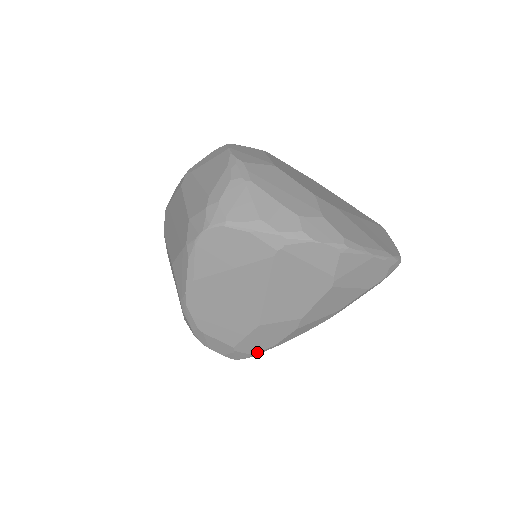
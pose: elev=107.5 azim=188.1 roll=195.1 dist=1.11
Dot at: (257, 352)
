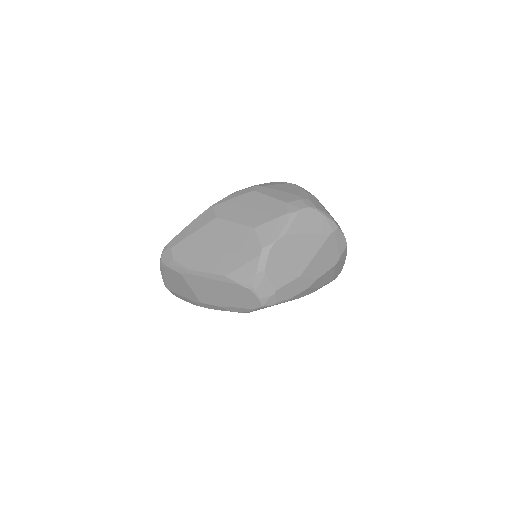
Dot at: (280, 301)
